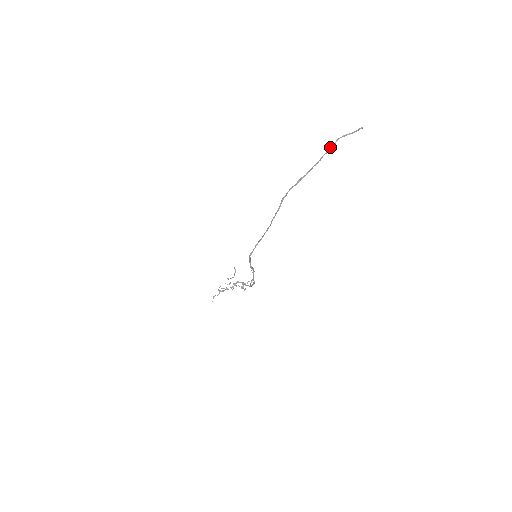
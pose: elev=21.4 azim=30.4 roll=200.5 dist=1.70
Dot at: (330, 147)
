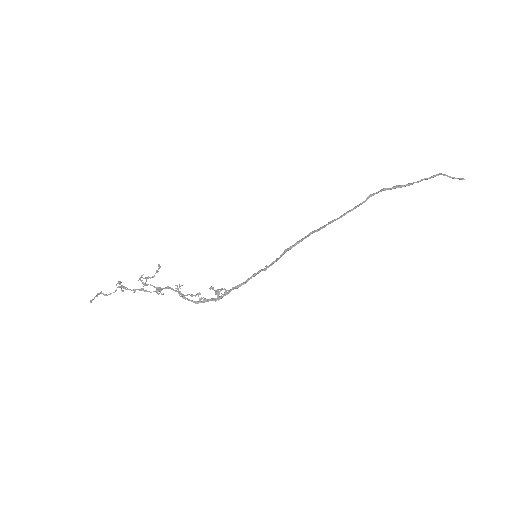
Dot at: occluded
